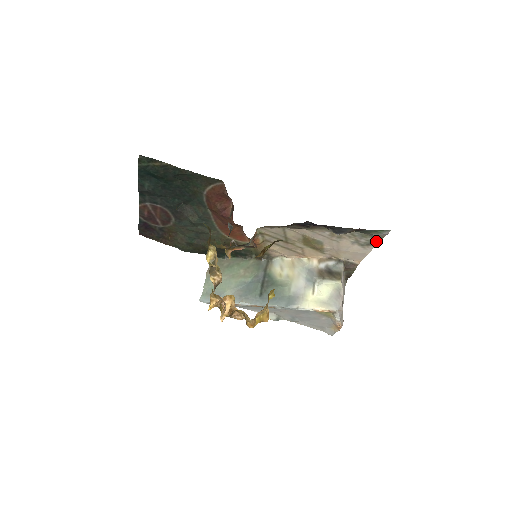
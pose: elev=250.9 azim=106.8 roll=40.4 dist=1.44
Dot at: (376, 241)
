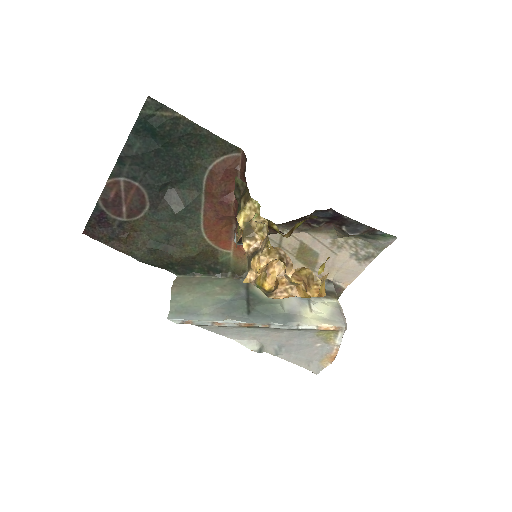
Dot at: (376, 254)
